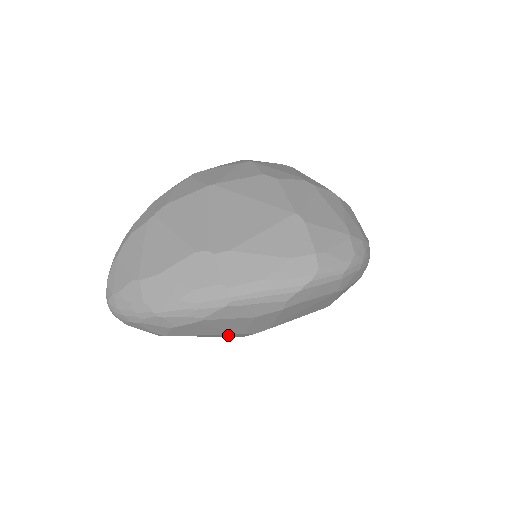
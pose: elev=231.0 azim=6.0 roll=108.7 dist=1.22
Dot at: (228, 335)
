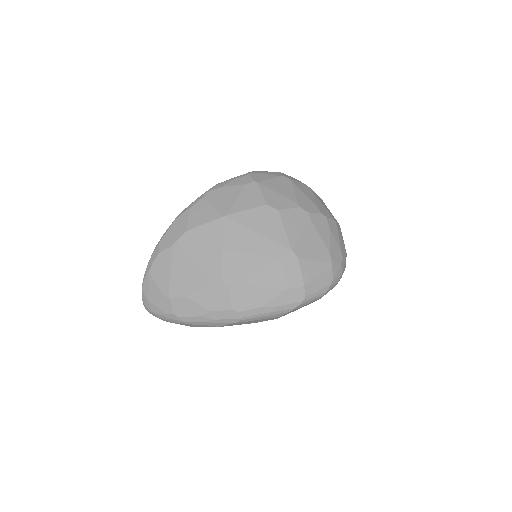
Dot at: occluded
